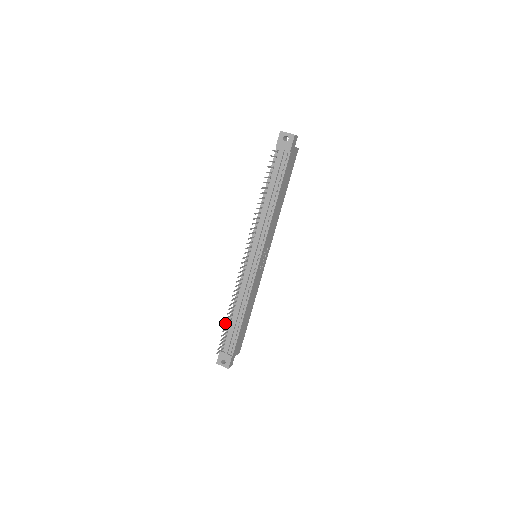
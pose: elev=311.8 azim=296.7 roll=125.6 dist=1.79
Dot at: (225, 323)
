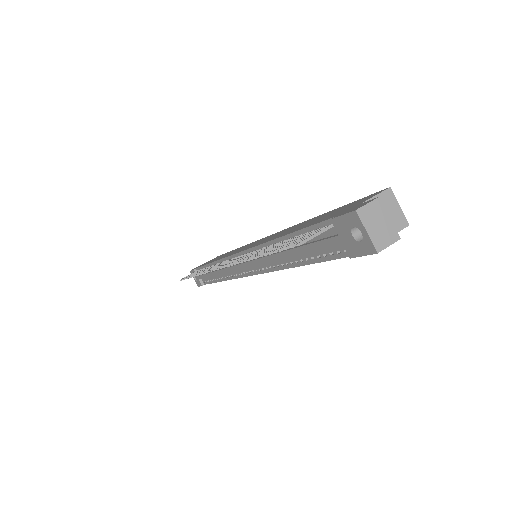
Dot at: (190, 277)
